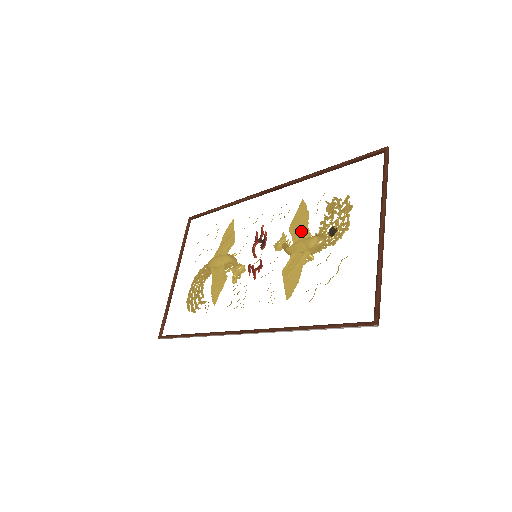
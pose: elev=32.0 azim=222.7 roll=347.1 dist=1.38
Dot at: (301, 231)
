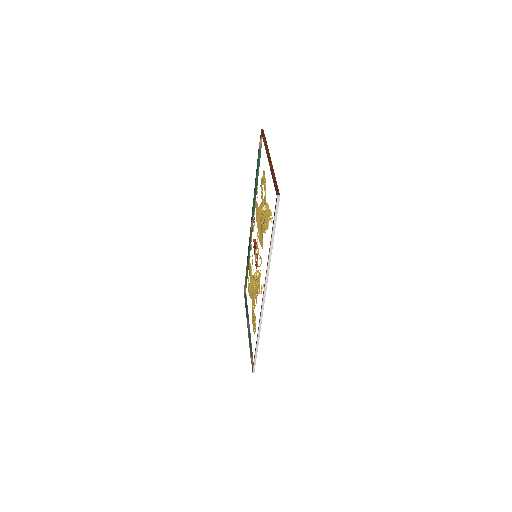
Dot at: occluded
